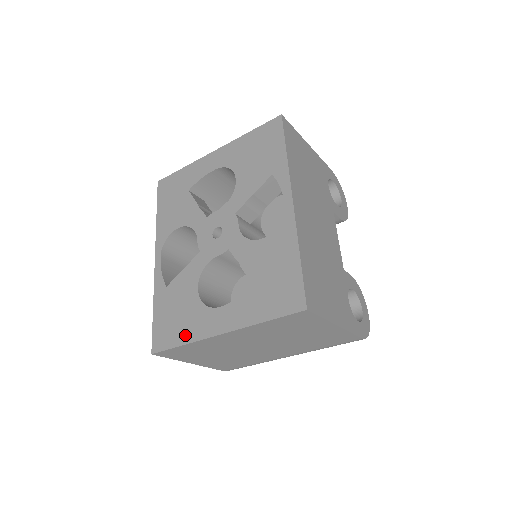
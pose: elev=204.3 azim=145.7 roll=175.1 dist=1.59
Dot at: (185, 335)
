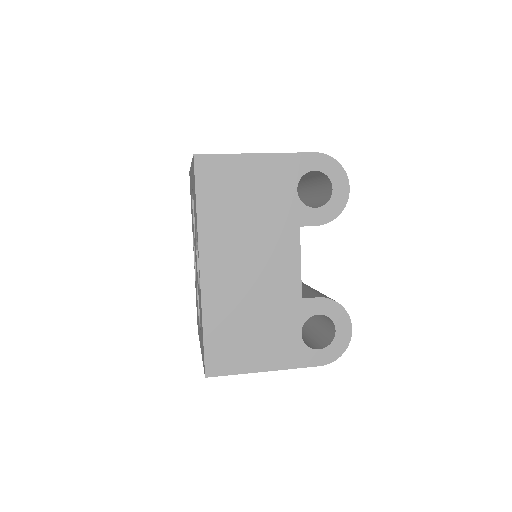
Dot at: occluded
